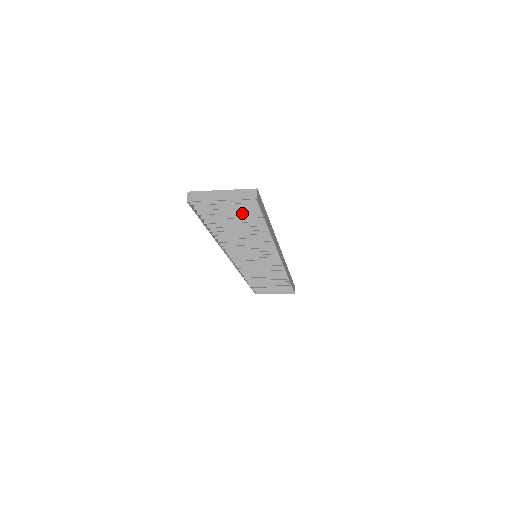
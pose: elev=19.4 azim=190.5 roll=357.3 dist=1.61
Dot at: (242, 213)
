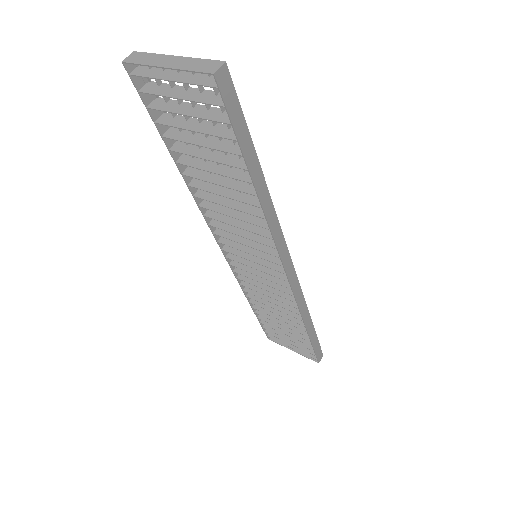
Dot at: (204, 119)
